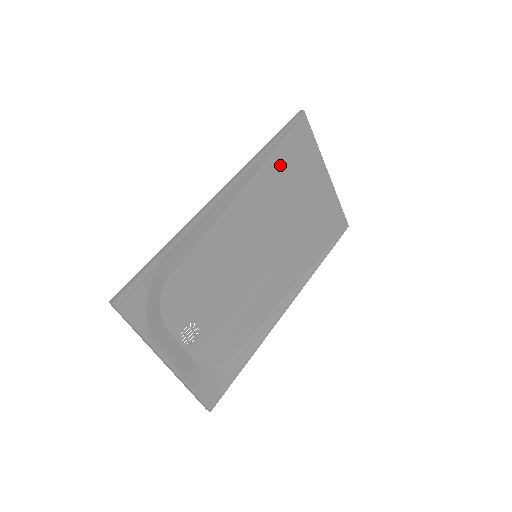
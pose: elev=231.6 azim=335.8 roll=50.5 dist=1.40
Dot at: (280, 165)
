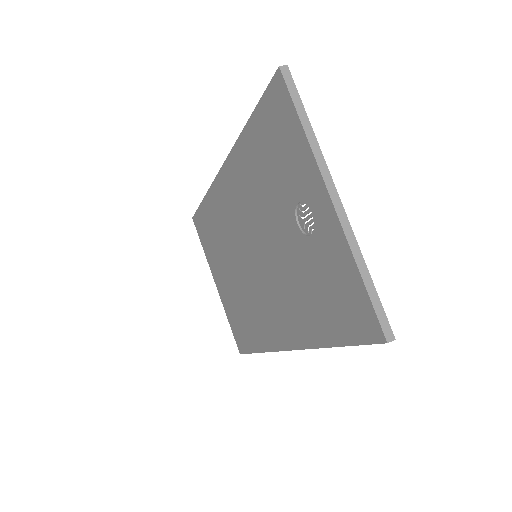
Dot at: occluded
